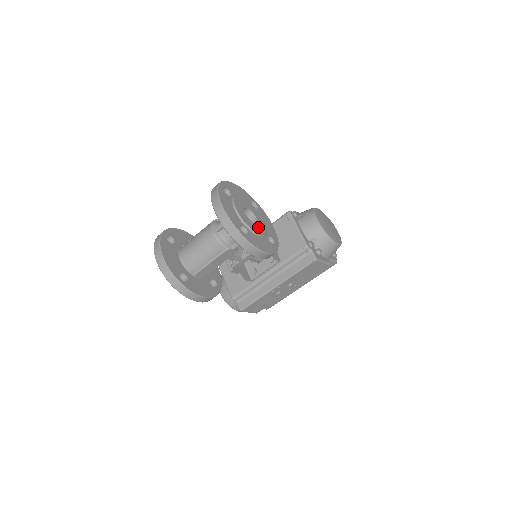
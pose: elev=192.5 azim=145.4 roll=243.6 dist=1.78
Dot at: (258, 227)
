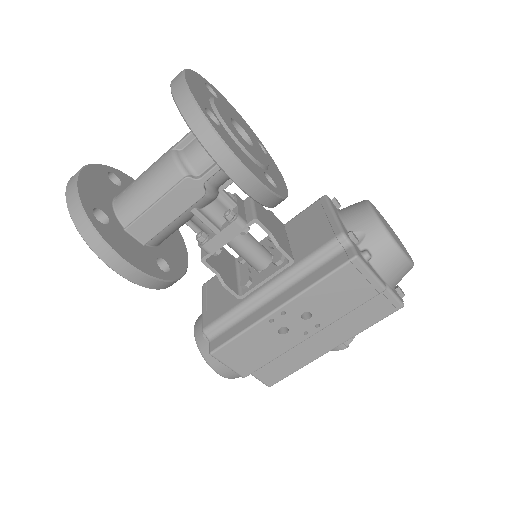
Dot at: (249, 146)
